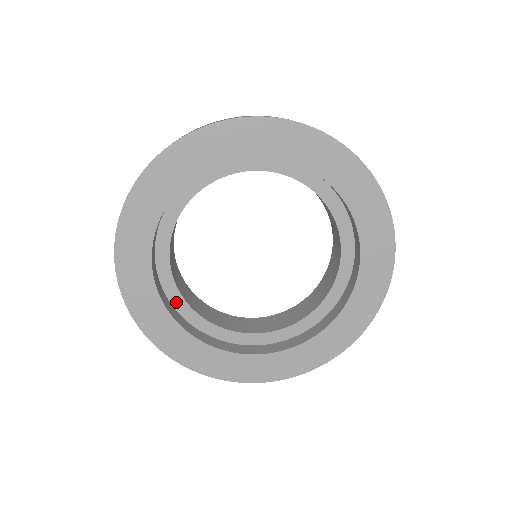
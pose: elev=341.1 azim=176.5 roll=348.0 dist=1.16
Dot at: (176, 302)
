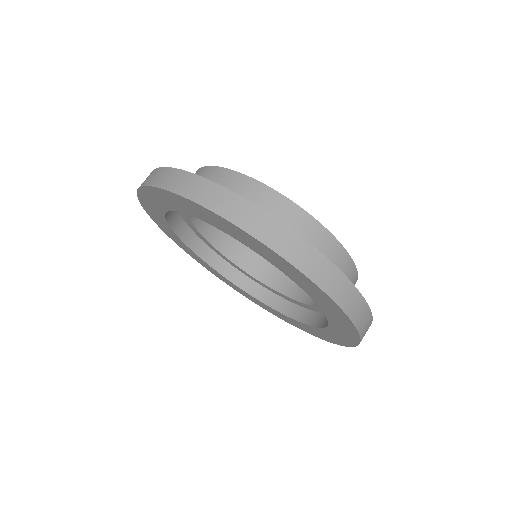
Dot at: (187, 221)
